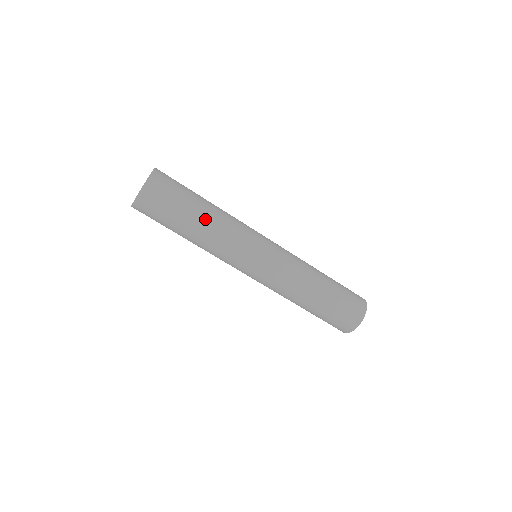
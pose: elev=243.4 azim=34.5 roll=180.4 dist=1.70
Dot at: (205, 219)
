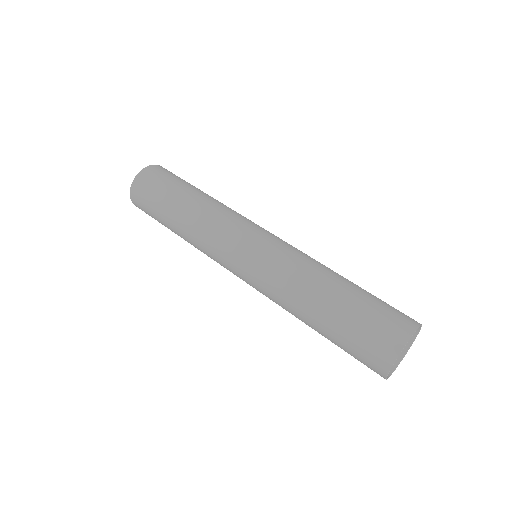
Dot at: (204, 195)
